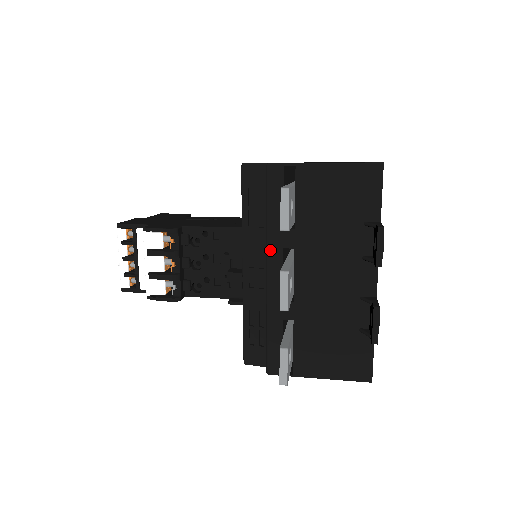
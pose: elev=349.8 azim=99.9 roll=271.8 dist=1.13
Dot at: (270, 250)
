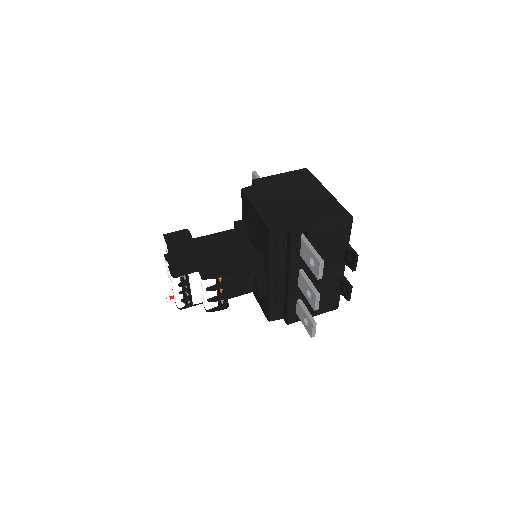
Dot at: (292, 273)
